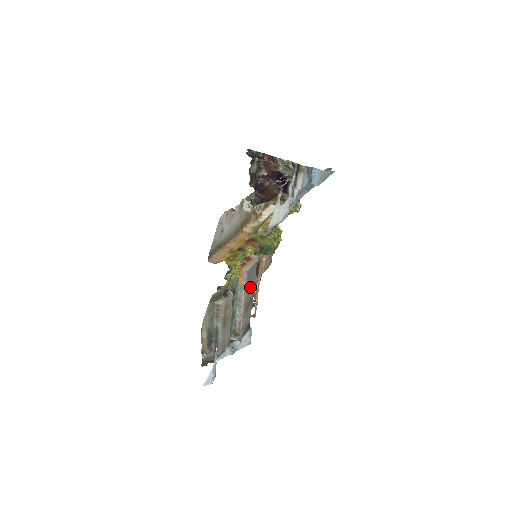
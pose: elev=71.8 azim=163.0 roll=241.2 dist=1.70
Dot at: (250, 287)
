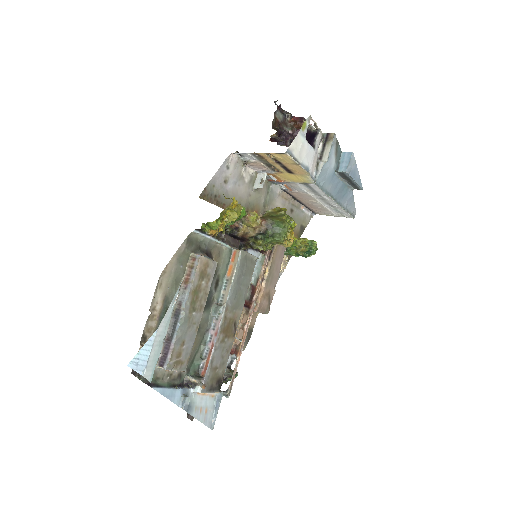
Dot at: (239, 294)
